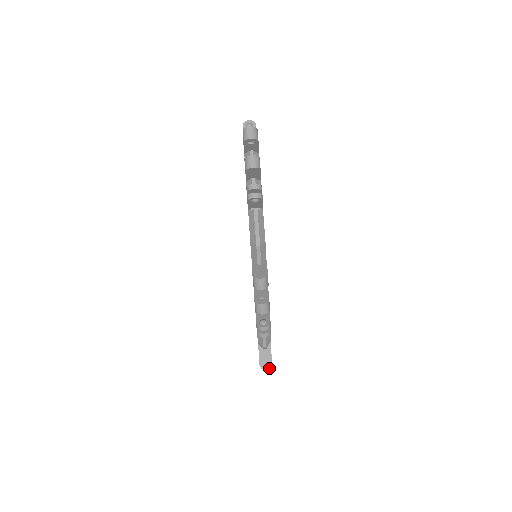
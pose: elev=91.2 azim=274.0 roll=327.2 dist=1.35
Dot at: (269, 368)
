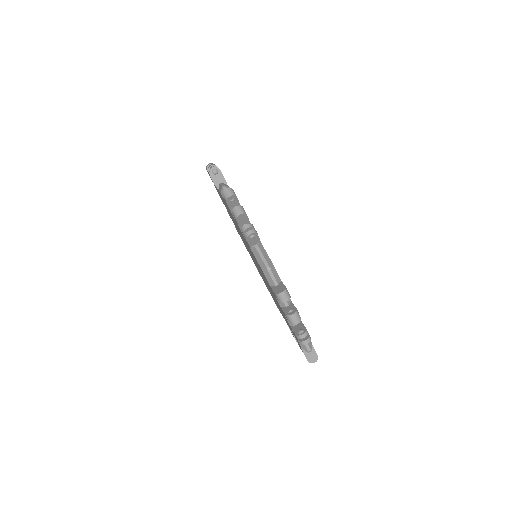
Dot at: (284, 290)
